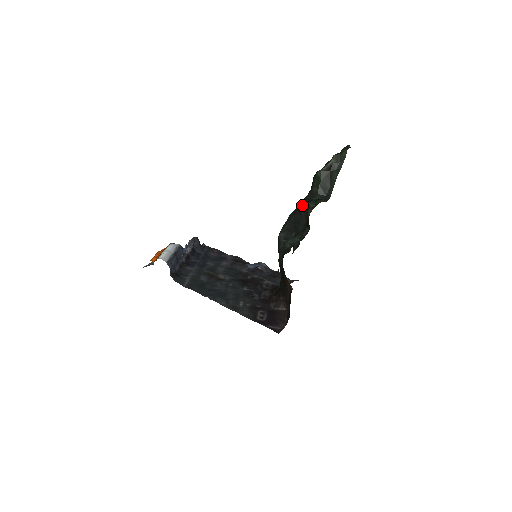
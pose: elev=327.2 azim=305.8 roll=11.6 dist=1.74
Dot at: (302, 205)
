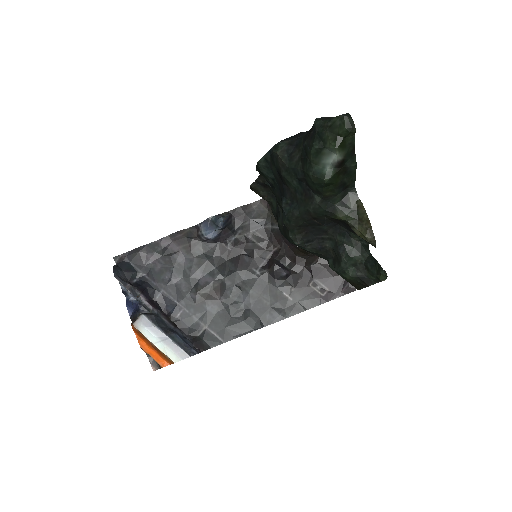
Dot at: (318, 215)
